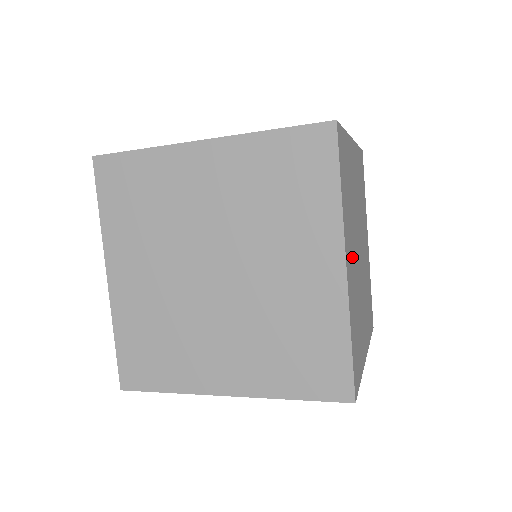
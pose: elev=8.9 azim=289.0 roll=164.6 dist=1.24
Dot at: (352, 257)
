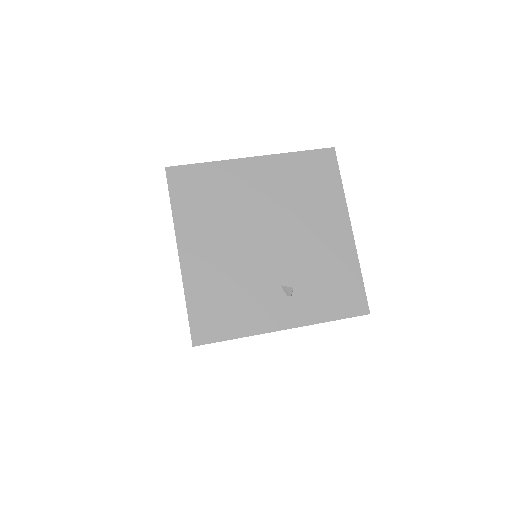
Dot at: occluded
